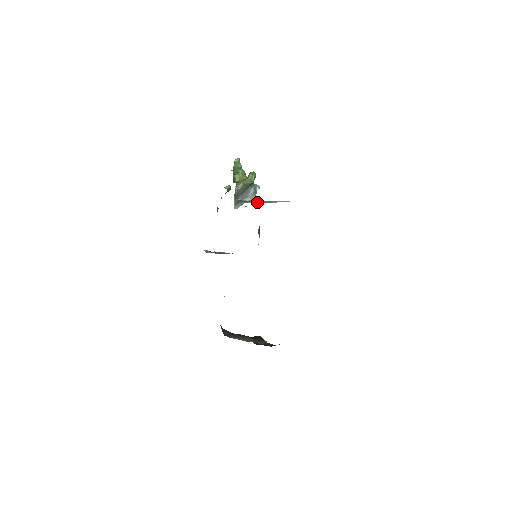
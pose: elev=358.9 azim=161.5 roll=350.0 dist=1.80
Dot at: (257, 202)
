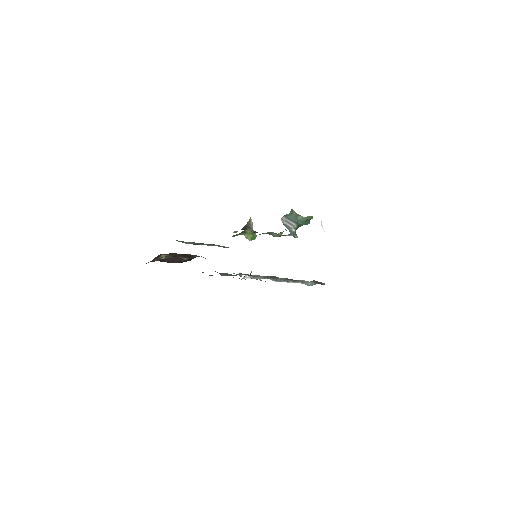
Dot at: occluded
